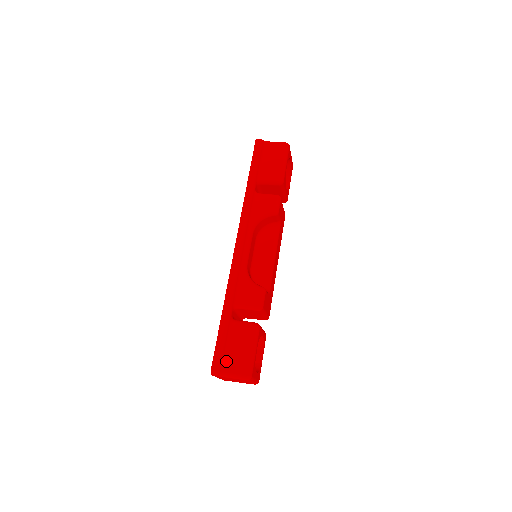
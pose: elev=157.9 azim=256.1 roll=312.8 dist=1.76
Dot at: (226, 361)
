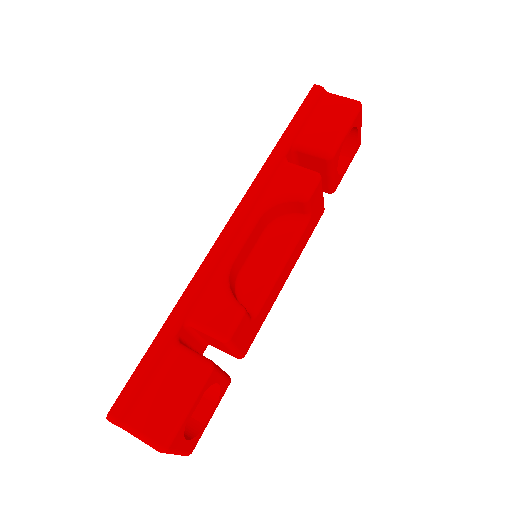
Dot at: (139, 406)
